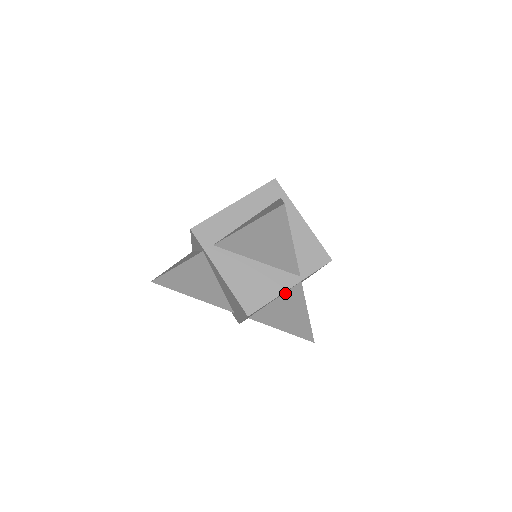
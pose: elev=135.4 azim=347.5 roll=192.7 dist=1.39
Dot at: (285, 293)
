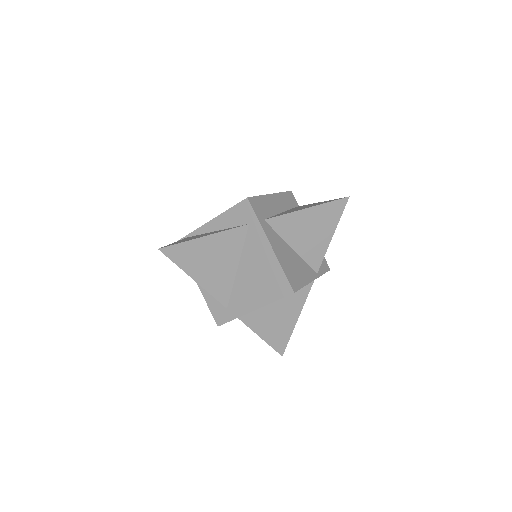
Dot at: occluded
